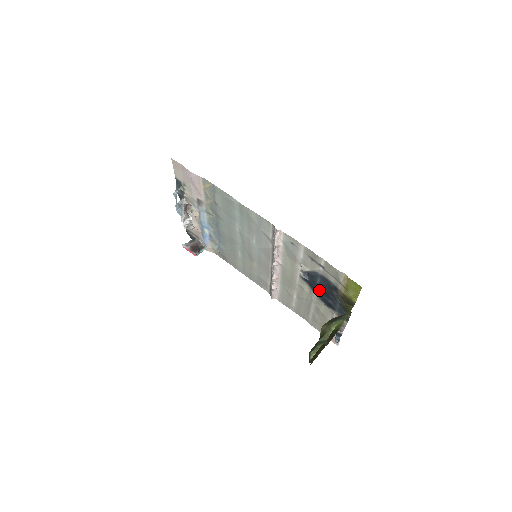
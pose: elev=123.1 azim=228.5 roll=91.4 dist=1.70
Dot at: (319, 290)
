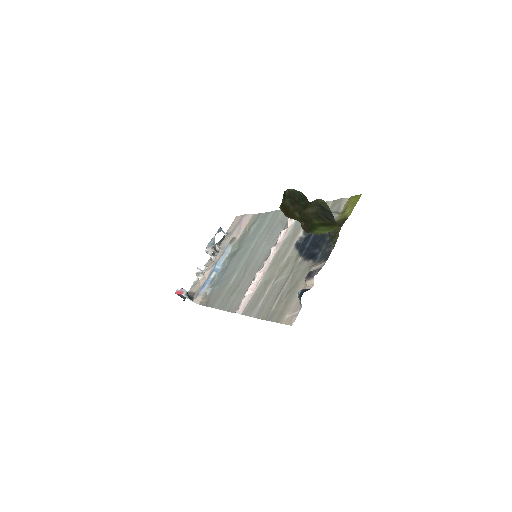
Dot at: (309, 246)
